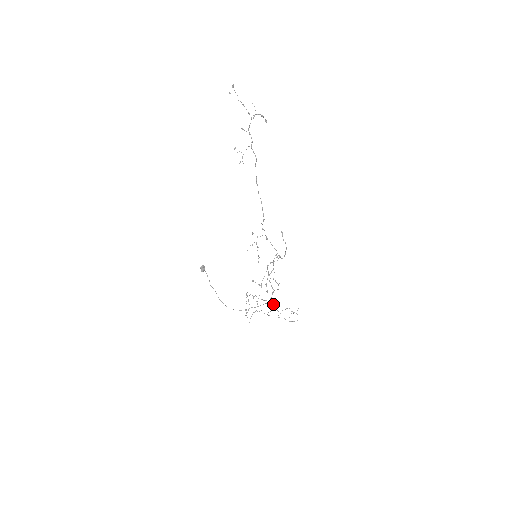
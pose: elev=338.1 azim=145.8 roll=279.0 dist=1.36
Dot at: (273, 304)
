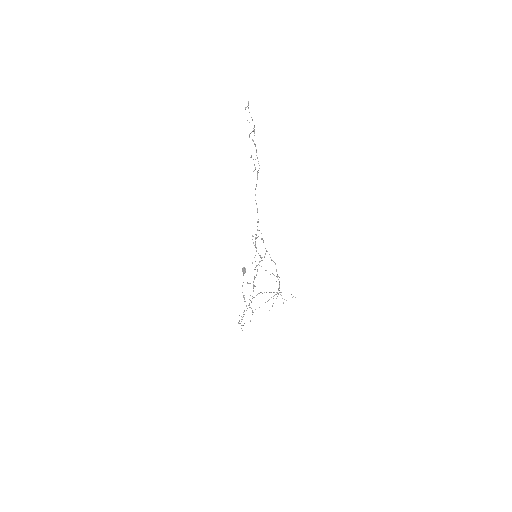
Dot at: (278, 294)
